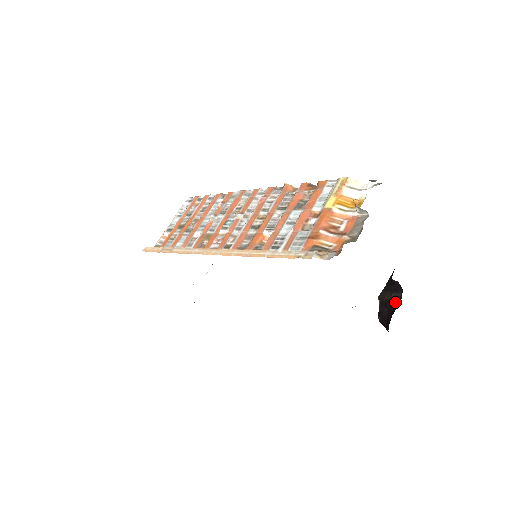
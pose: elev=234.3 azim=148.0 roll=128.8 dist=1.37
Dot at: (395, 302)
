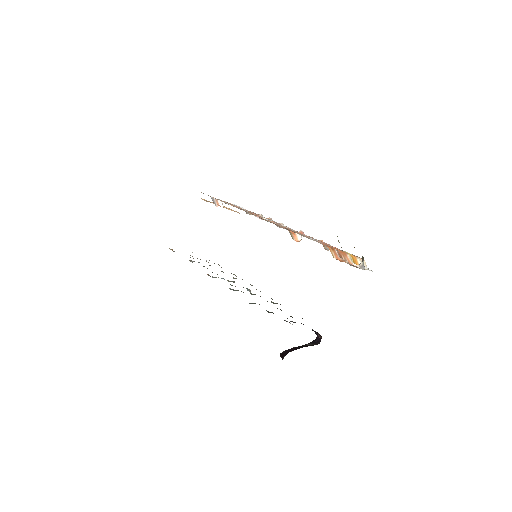
Dot at: occluded
